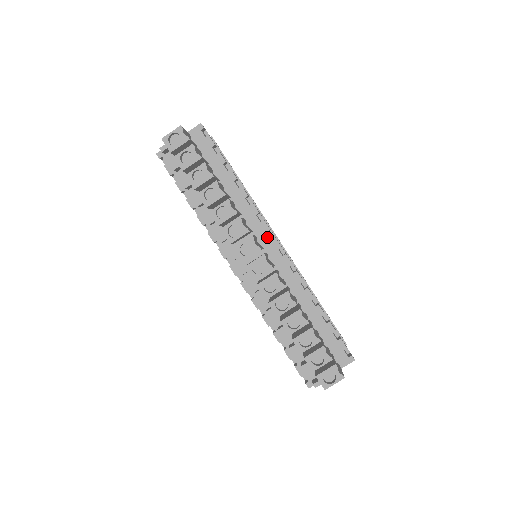
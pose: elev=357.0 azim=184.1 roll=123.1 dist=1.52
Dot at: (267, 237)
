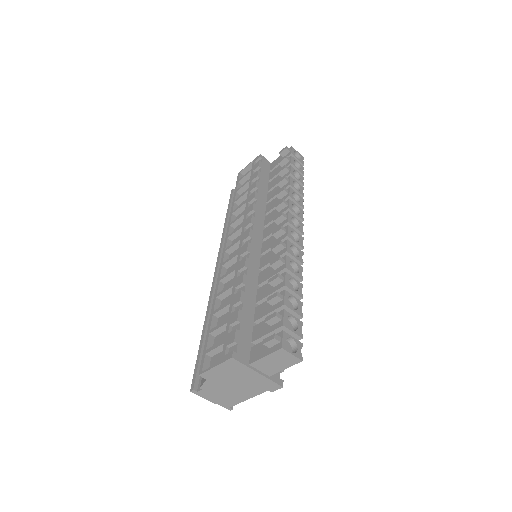
Dot at: occluded
